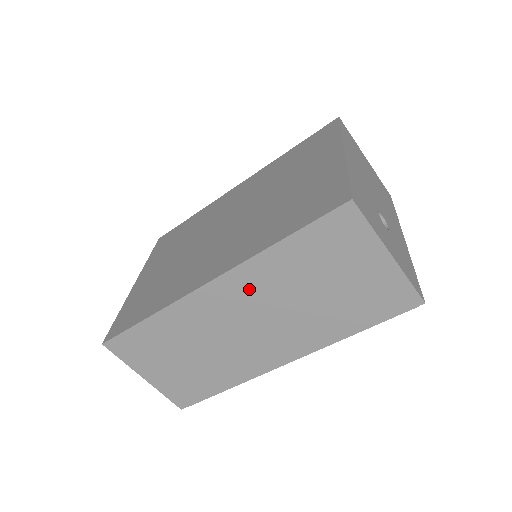
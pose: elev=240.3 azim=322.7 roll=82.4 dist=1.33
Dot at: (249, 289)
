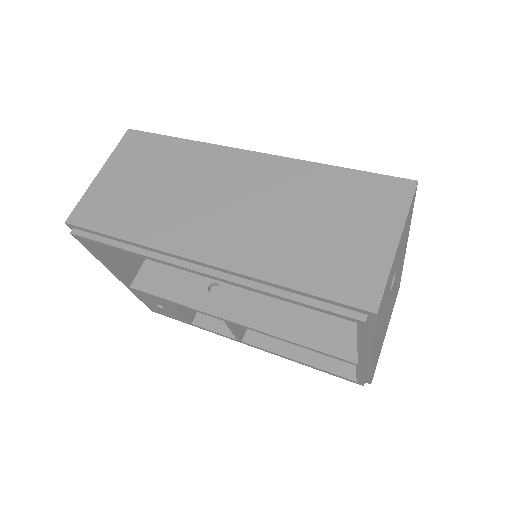
Dot at: (271, 178)
